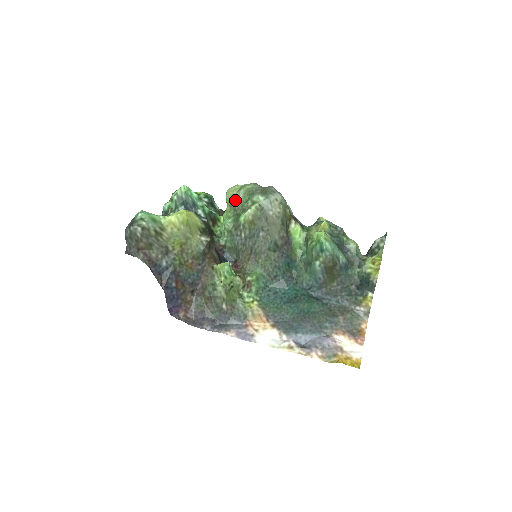
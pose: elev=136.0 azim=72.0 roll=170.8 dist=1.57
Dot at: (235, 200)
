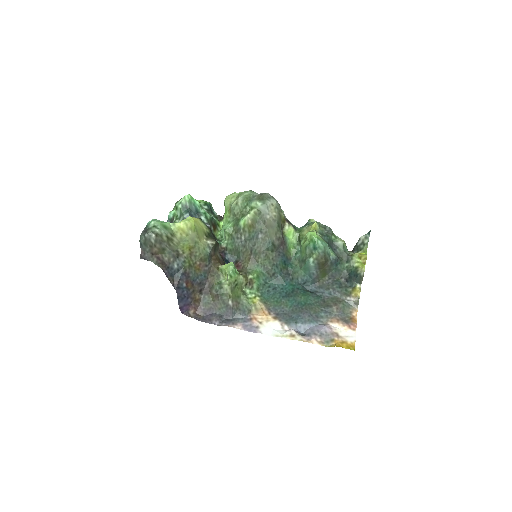
Dot at: (234, 206)
